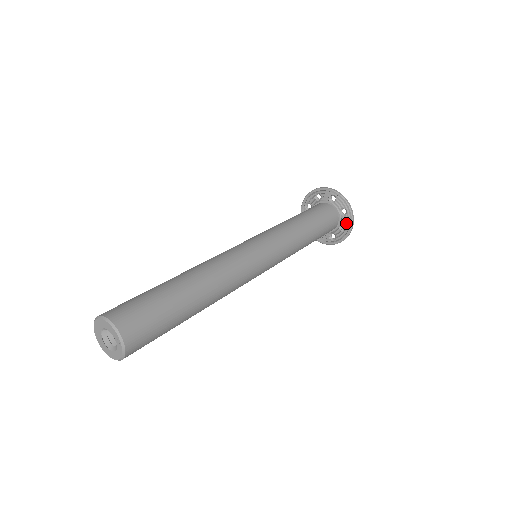
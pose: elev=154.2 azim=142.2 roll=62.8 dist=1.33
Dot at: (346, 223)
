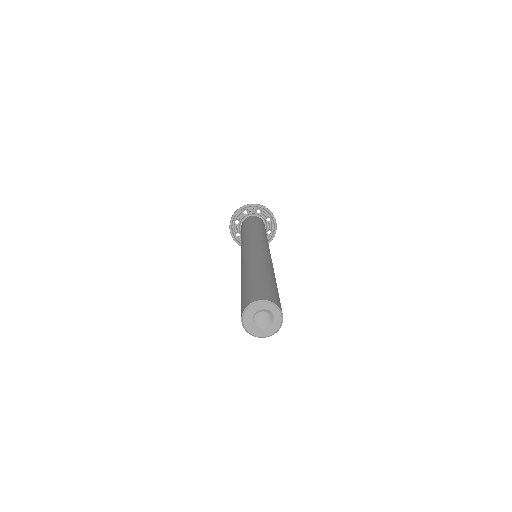
Dot at: (267, 215)
